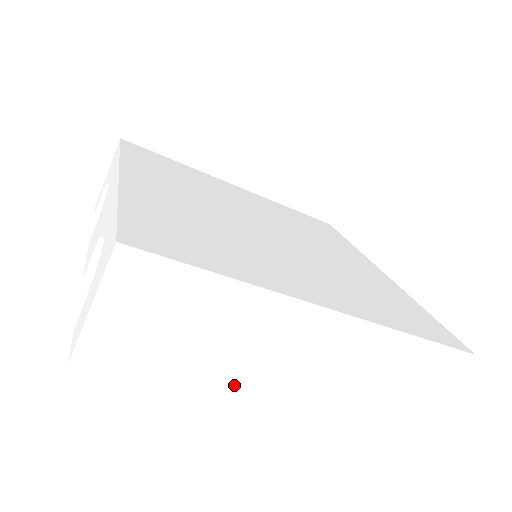
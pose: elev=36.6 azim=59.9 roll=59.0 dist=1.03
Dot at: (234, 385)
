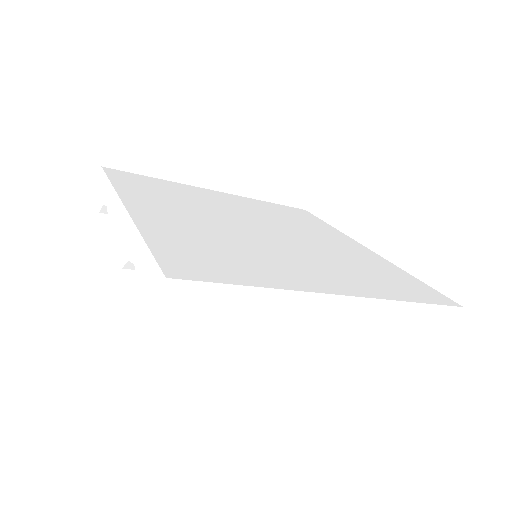
Dot at: (275, 377)
